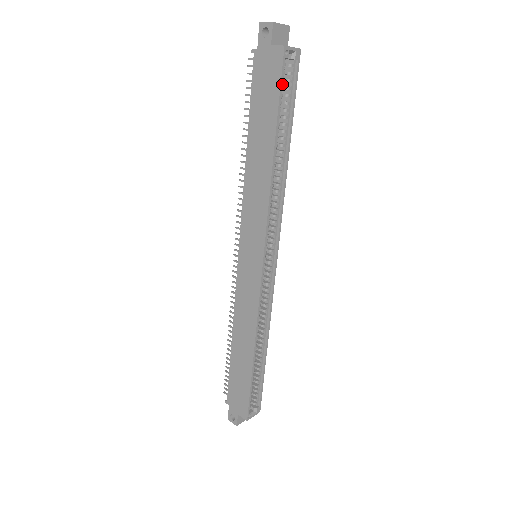
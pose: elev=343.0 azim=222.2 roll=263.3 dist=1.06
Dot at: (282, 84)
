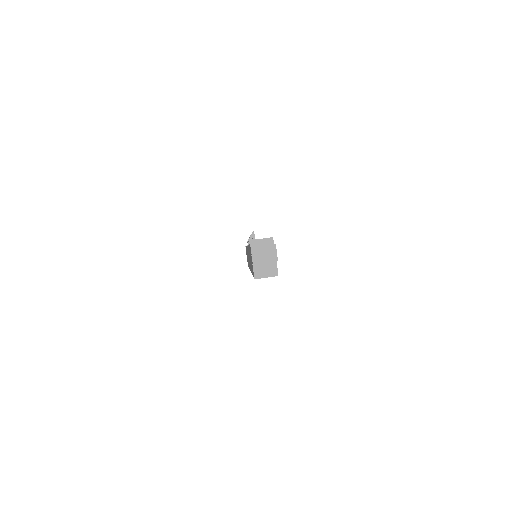
Dot at: occluded
